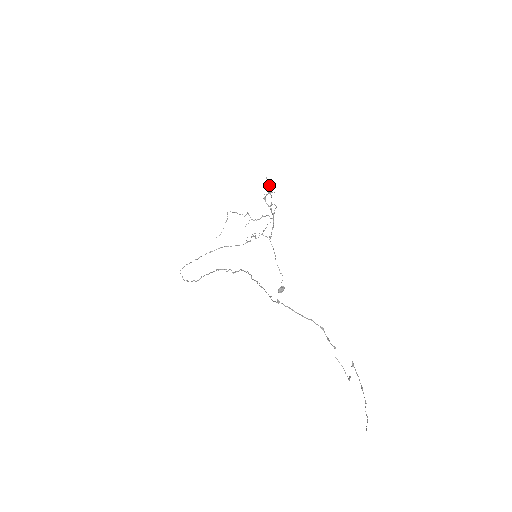
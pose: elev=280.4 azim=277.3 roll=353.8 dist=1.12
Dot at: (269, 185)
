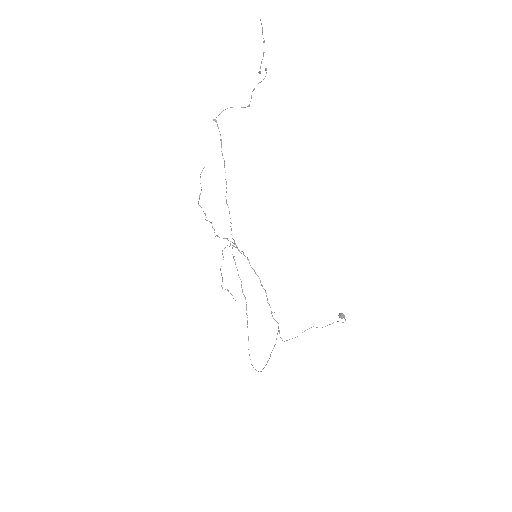
Dot at: occluded
